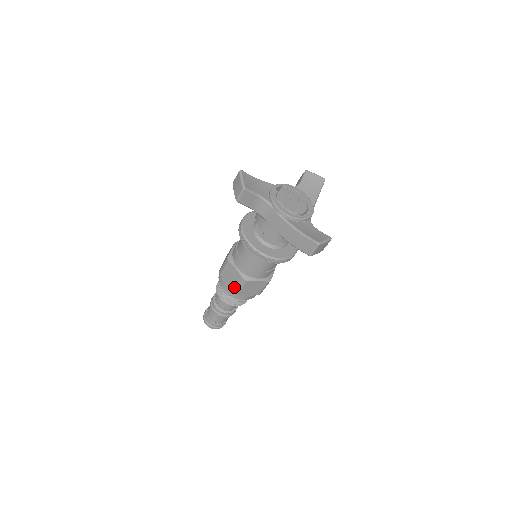
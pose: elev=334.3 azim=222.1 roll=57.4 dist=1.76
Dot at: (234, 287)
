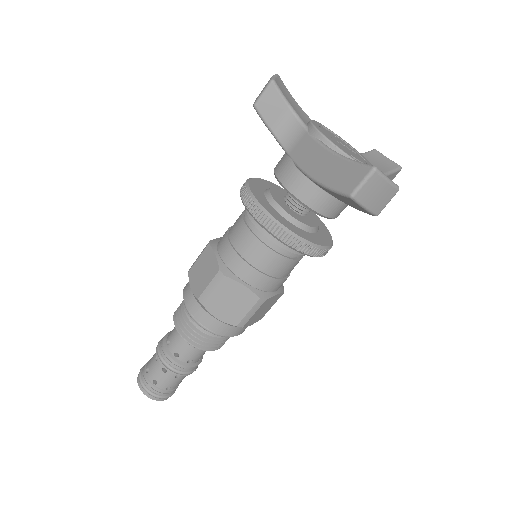
Dot at: (201, 289)
